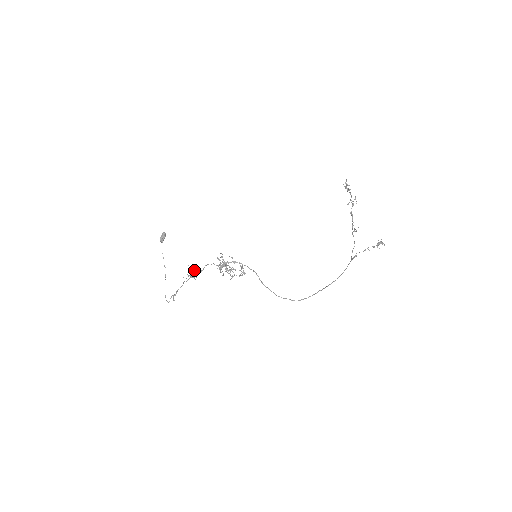
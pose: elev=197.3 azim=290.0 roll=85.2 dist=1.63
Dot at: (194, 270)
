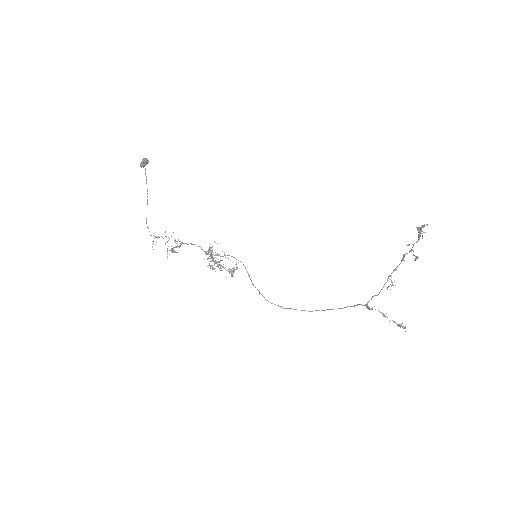
Dot at: (175, 251)
